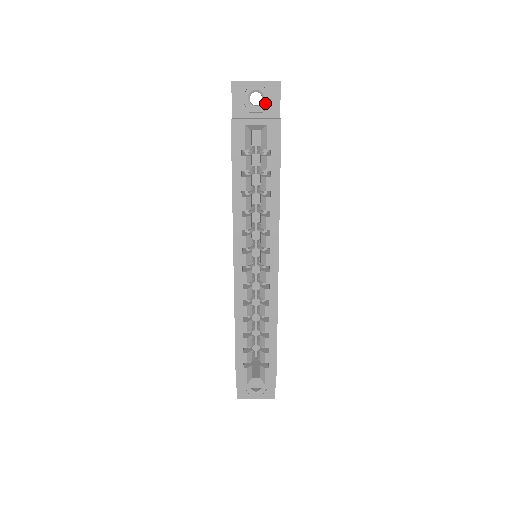
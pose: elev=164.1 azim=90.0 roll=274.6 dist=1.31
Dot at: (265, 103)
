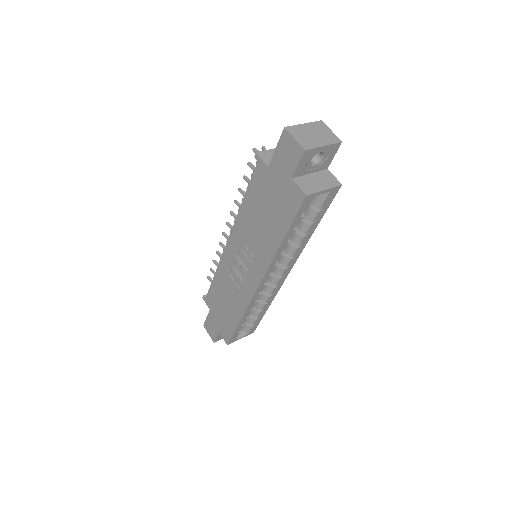
Dot at: (322, 160)
